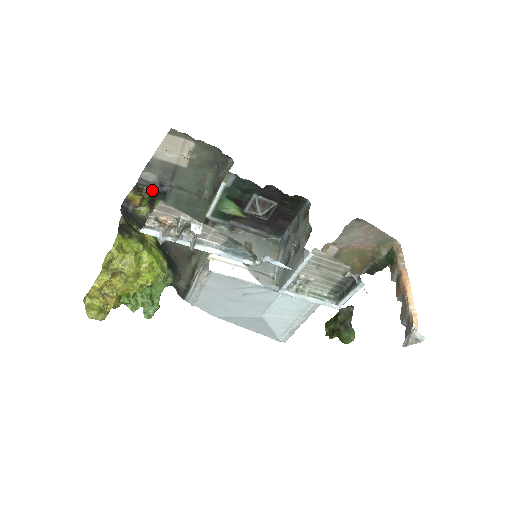
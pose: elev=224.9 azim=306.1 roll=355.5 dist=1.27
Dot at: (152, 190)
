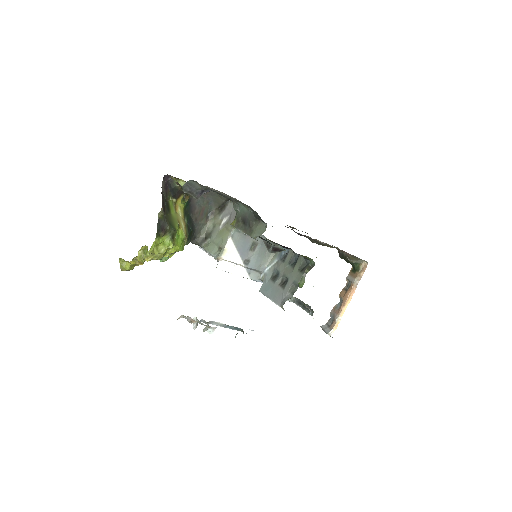
Dot at: (193, 197)
